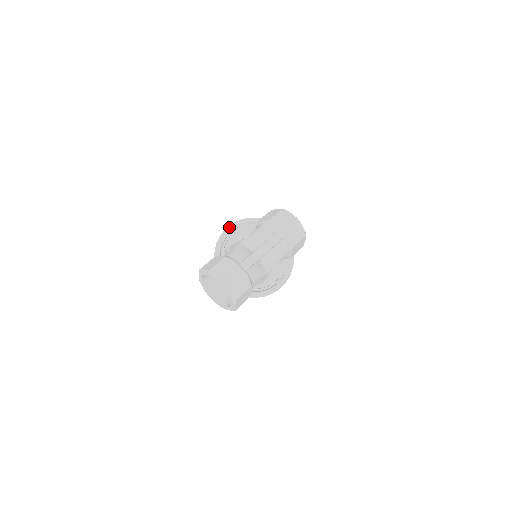
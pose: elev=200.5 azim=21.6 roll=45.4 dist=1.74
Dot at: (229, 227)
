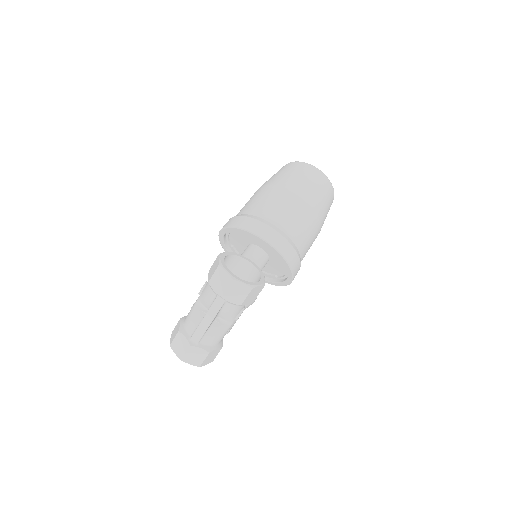
Dot at: (220, 233)
